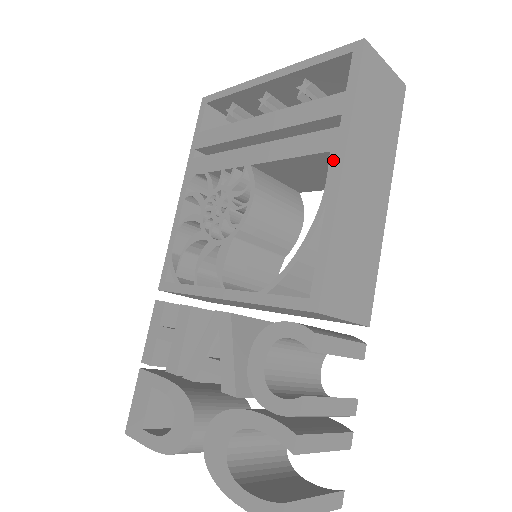
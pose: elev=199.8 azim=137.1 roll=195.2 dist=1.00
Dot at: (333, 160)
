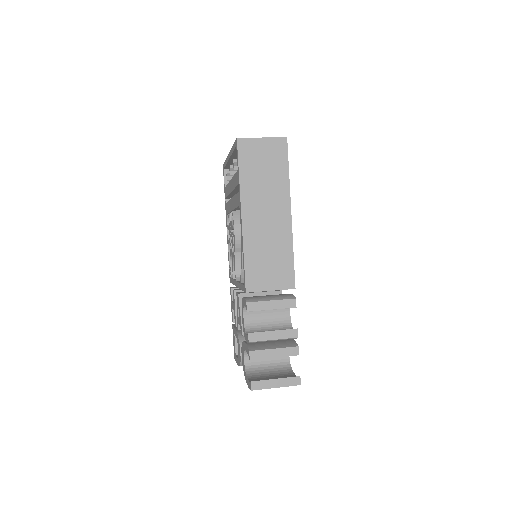
Dot at: (240, 211)
